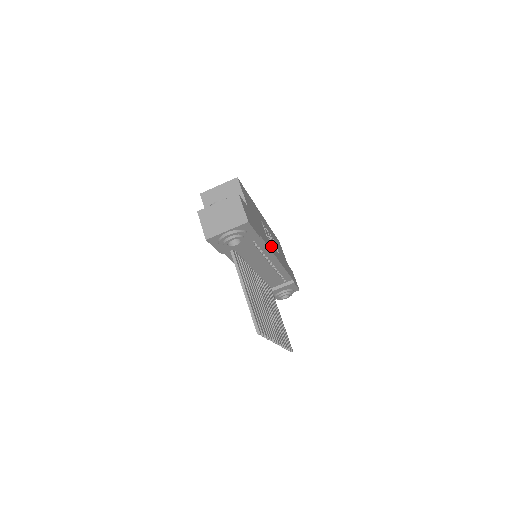
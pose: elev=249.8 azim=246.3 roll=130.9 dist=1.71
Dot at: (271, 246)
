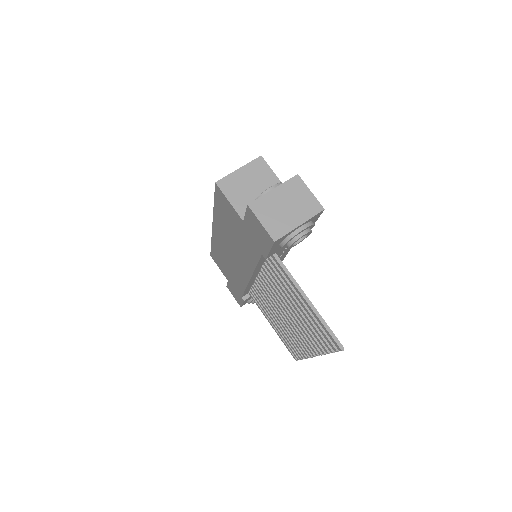
Dot at: occluded
